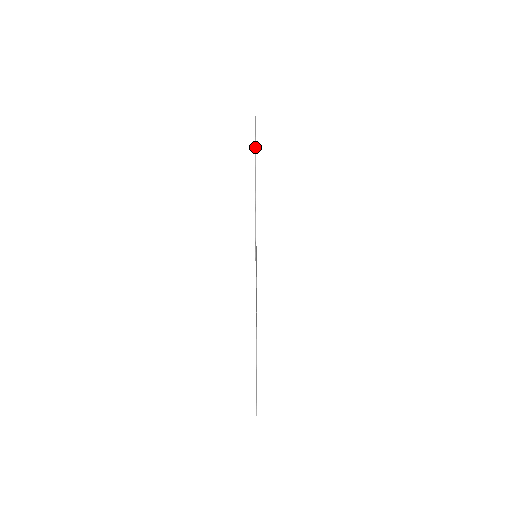
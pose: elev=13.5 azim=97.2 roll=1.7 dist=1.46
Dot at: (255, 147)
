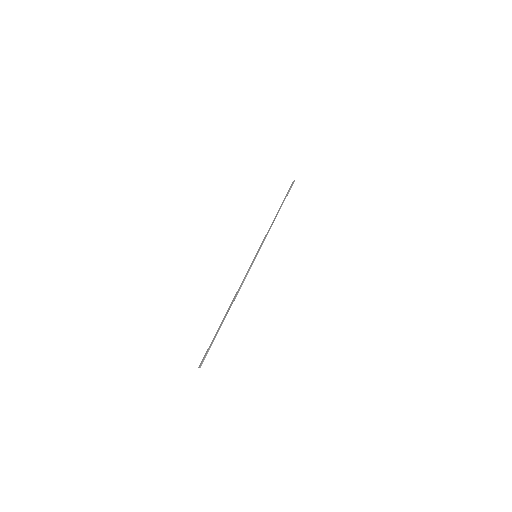
Dot at: (287, 195)
